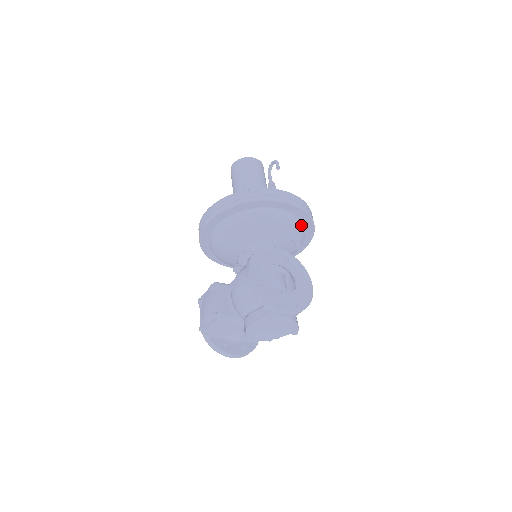
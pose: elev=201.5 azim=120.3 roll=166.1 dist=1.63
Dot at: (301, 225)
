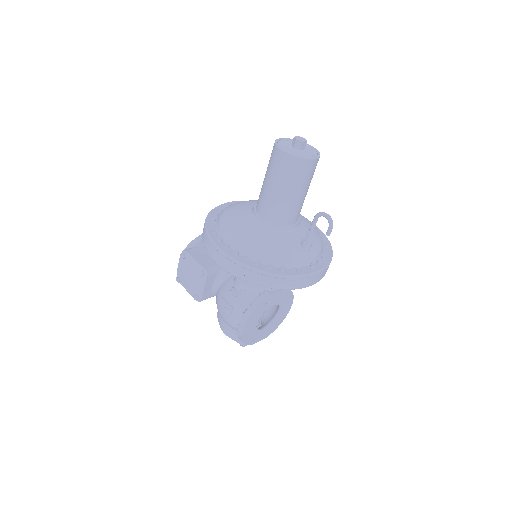
Dot at: occluded
